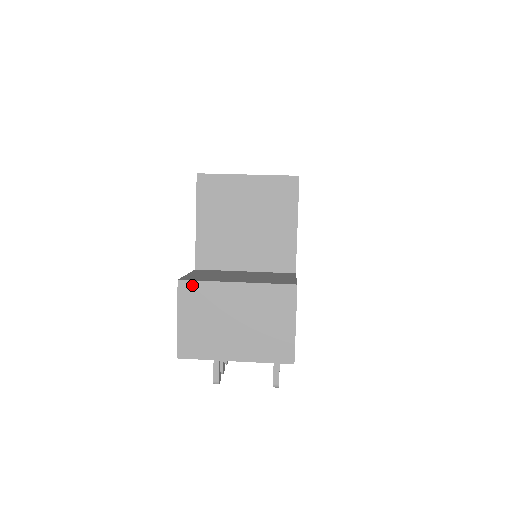
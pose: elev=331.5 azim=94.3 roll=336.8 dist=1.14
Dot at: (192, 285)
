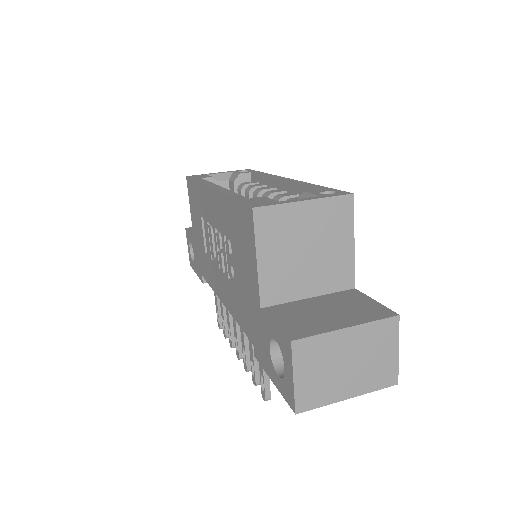
Dot at: (306, 342)
